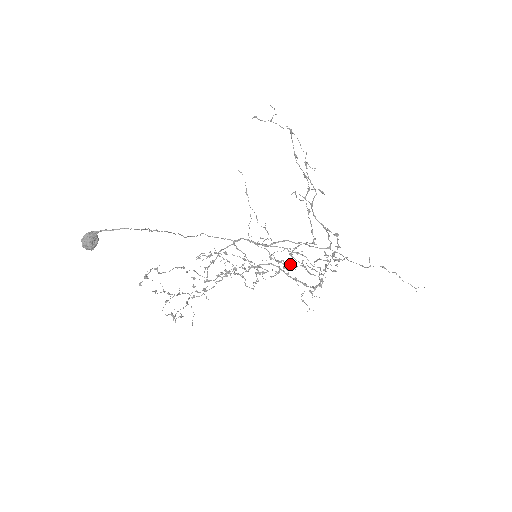
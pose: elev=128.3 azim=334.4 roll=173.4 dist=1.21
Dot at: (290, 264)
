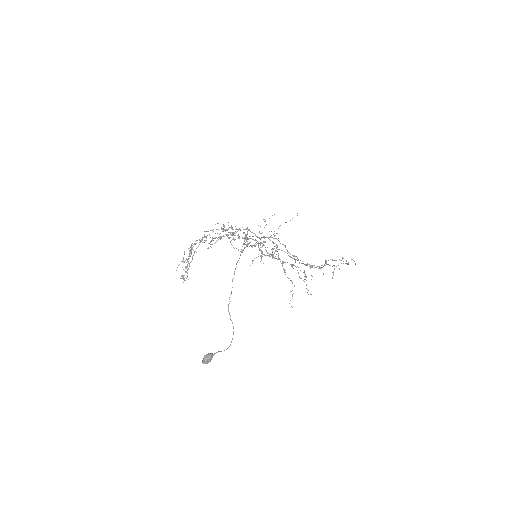
Dot at: occluded
